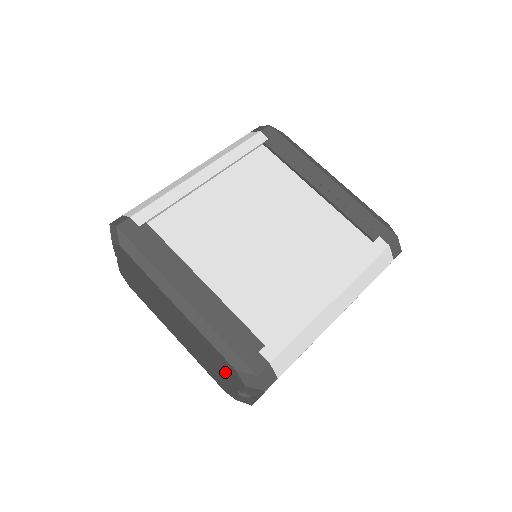
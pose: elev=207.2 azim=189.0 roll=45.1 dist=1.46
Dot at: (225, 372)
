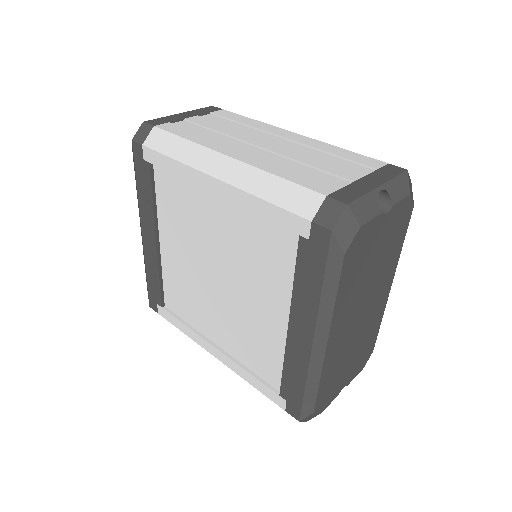
Dot at: occluded
